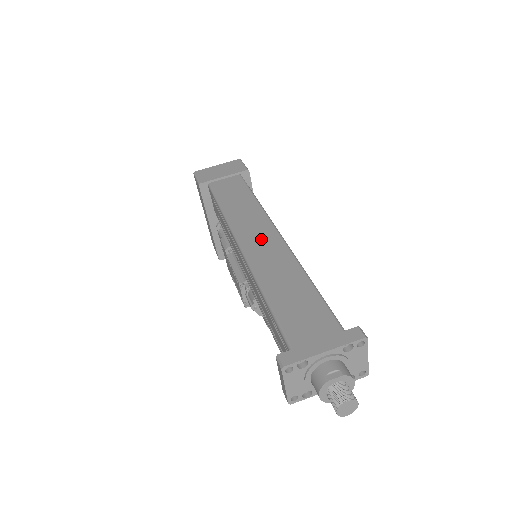
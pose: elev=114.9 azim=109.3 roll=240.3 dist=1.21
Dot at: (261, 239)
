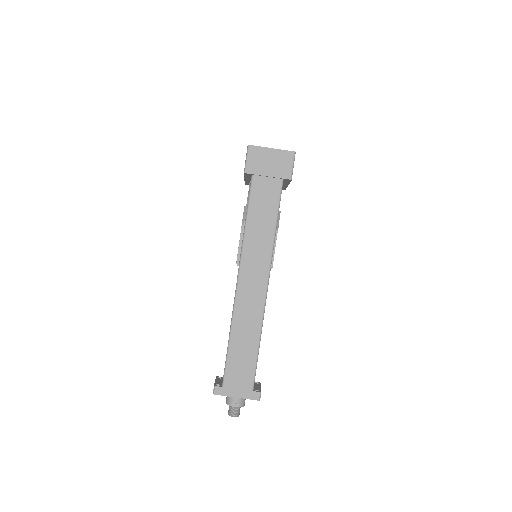
Dot at: (253, 287)
